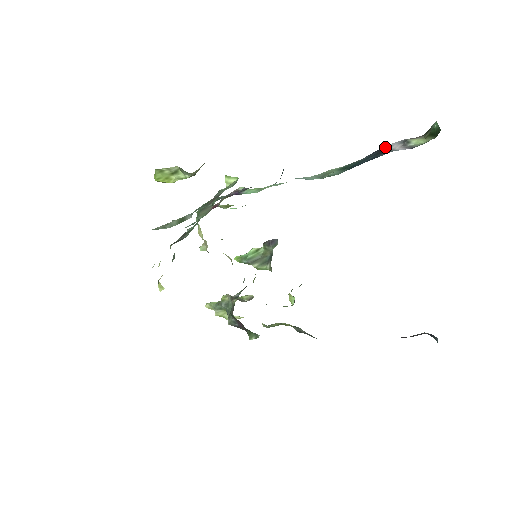
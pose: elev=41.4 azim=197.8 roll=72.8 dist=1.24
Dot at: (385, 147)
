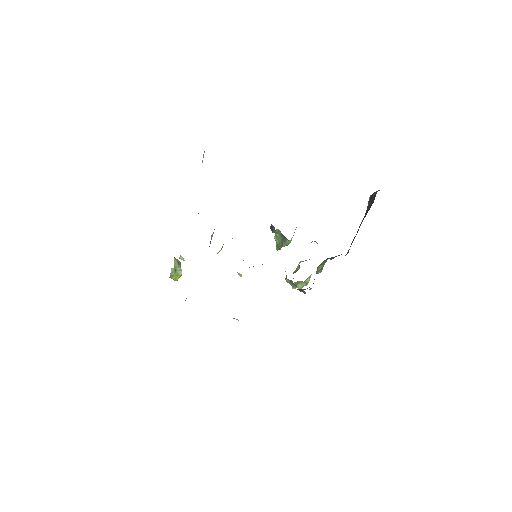
Dot at: occluded
